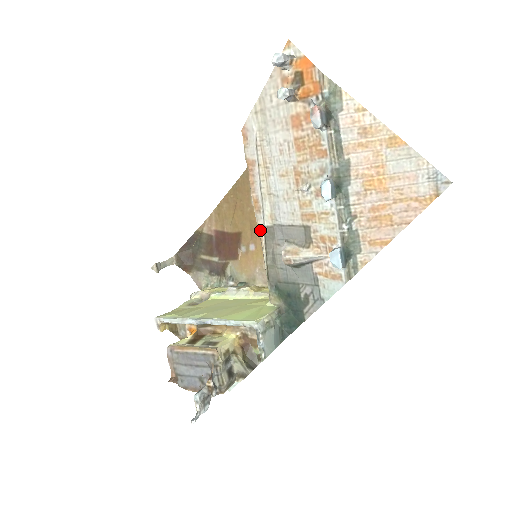
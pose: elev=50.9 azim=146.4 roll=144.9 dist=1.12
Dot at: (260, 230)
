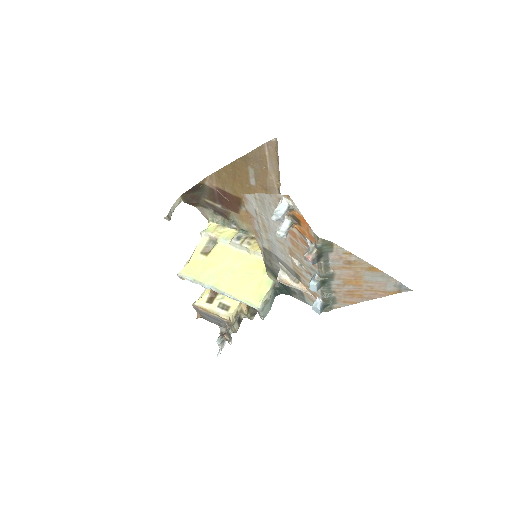
Dot at: (259, 245)
